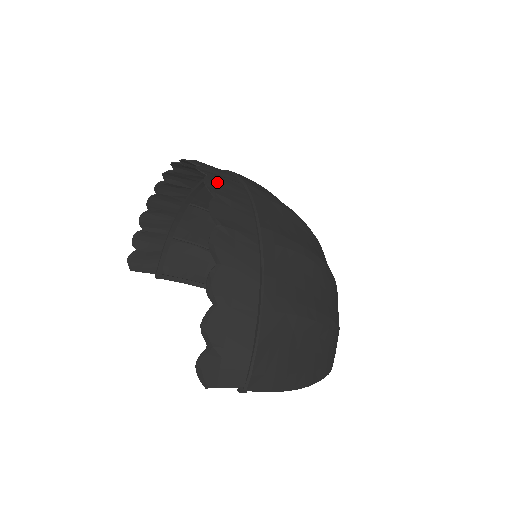
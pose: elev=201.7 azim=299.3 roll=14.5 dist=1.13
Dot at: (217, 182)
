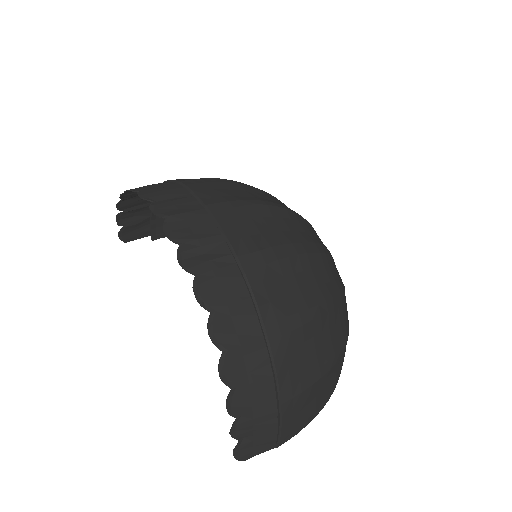
Dot at: (207, 282)
